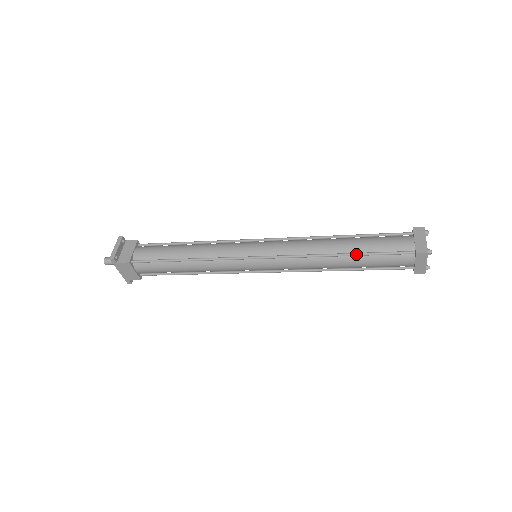
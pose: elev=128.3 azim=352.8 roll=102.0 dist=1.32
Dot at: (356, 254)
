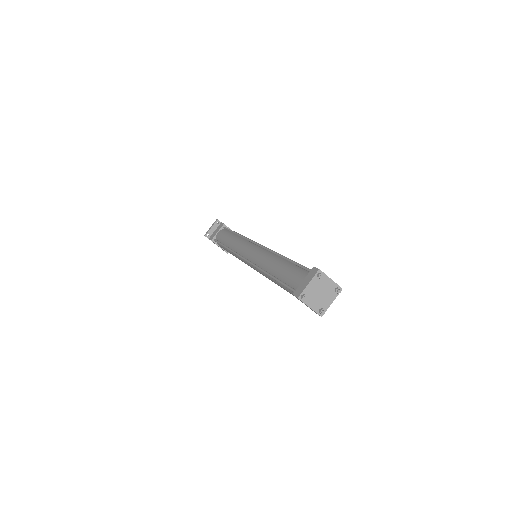
Dot at: (274, 279)
